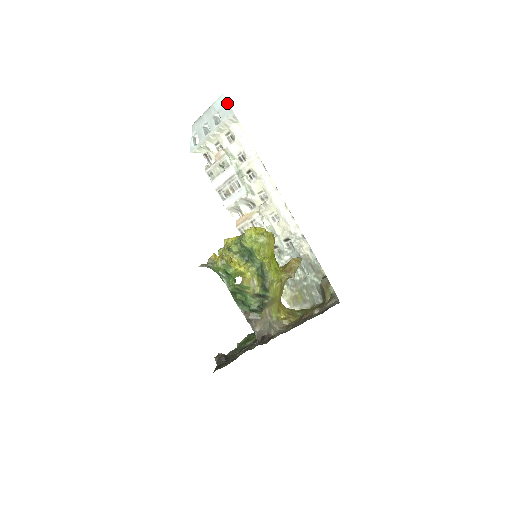
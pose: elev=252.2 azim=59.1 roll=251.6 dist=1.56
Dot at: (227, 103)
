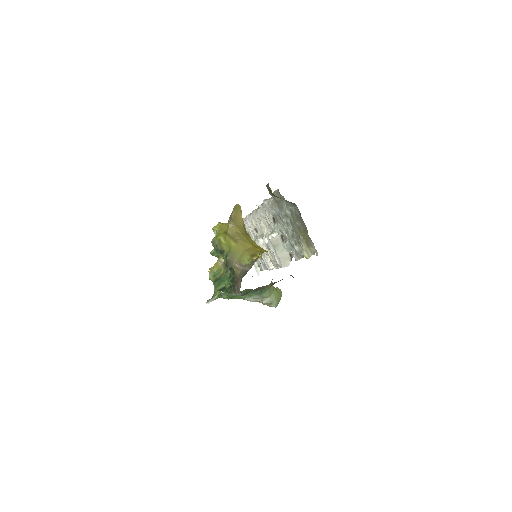
Dot at: occluded
